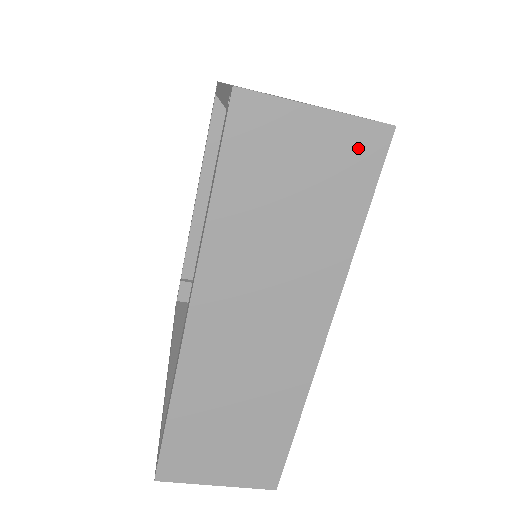
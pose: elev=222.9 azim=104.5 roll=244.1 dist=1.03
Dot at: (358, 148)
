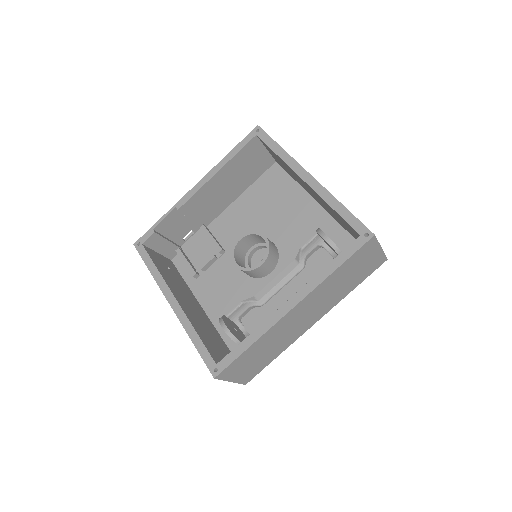
Dot at: (377, 263)
